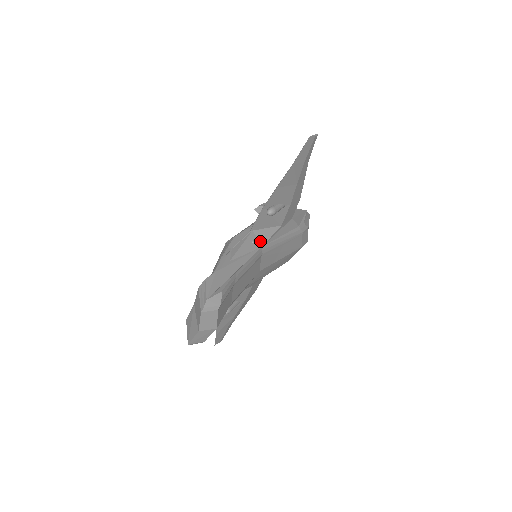
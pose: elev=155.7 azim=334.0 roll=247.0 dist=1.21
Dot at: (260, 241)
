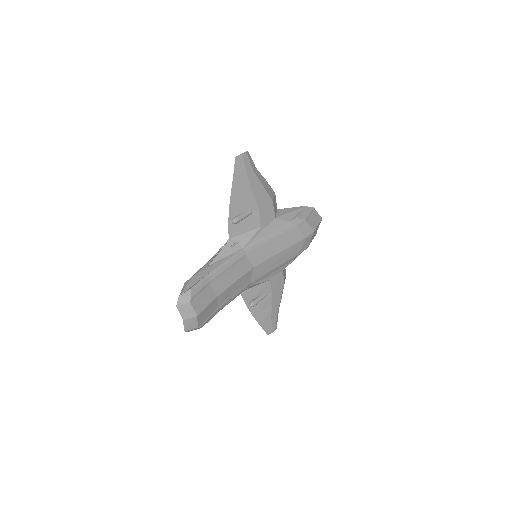
Dot at: (240, 244)
